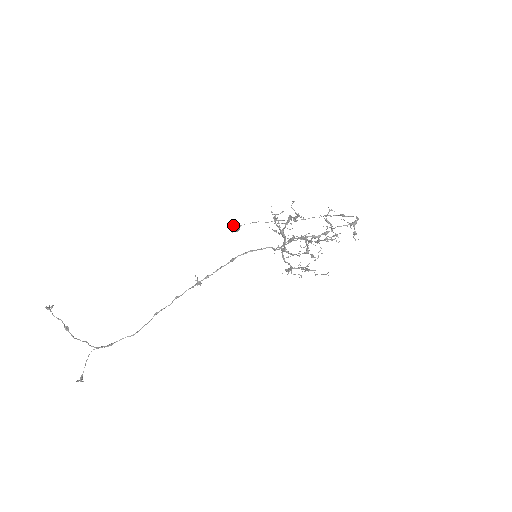
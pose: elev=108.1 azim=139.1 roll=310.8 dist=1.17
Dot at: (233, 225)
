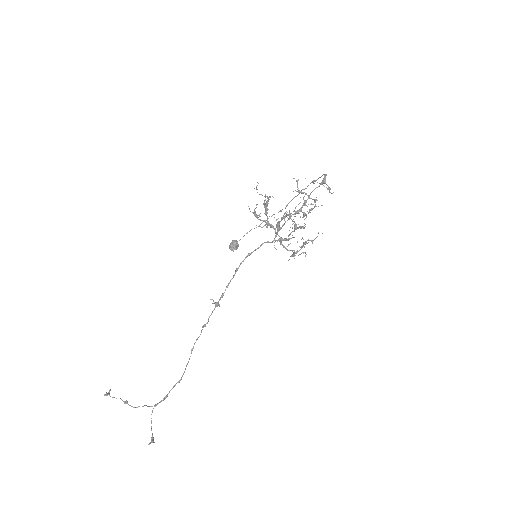
Dot at: (231, 245)
